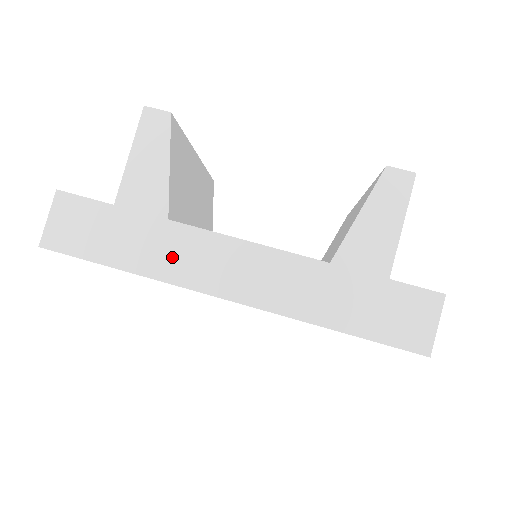
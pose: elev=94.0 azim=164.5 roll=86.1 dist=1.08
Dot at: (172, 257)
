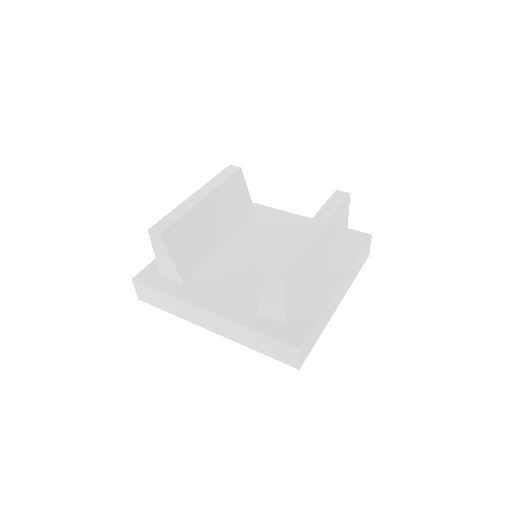
Dot at: (184, 312)
